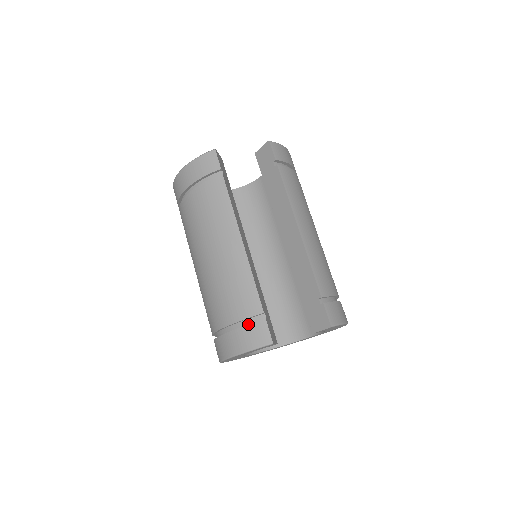
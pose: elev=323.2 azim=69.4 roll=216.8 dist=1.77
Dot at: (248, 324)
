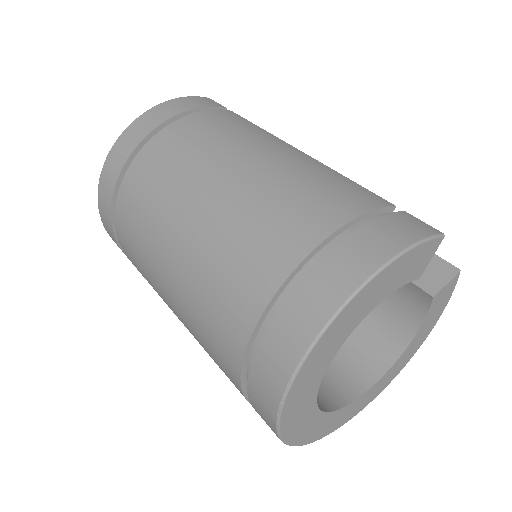
Dot at: (385, 214)
